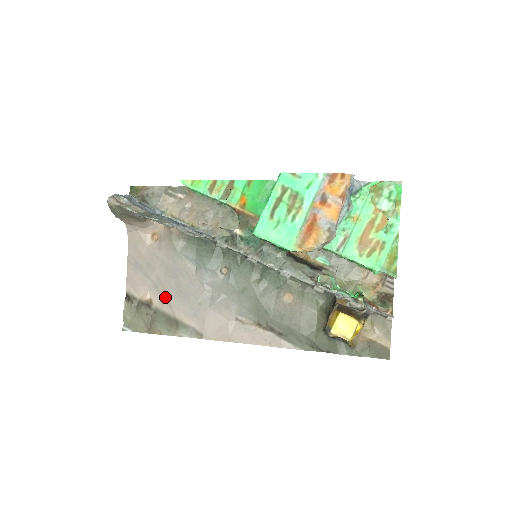
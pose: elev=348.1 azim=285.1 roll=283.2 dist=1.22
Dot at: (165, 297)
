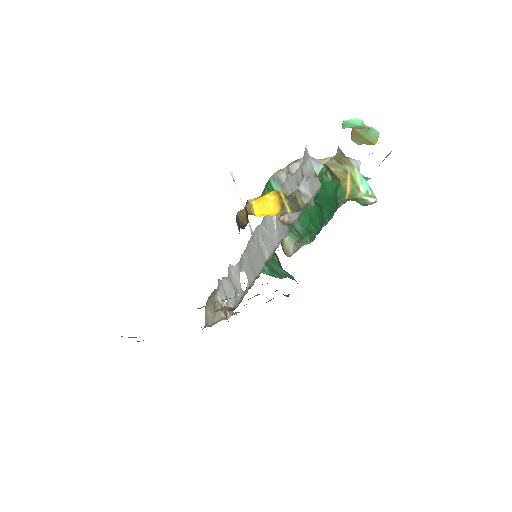
Dot at: occluded
